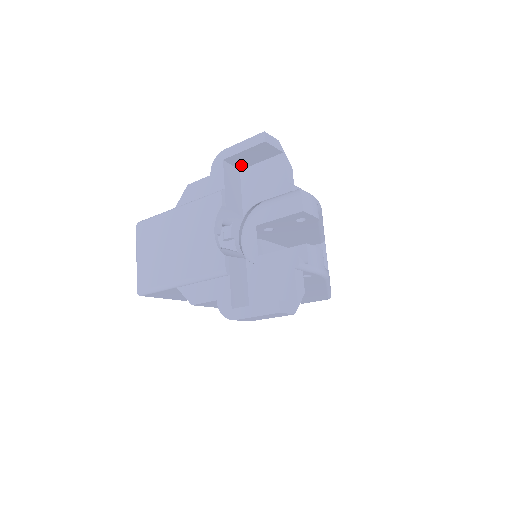
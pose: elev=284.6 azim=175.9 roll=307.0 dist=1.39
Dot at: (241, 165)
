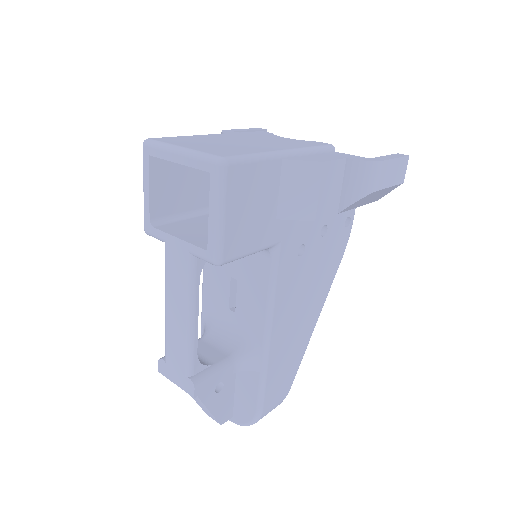
Dot at: occluded
